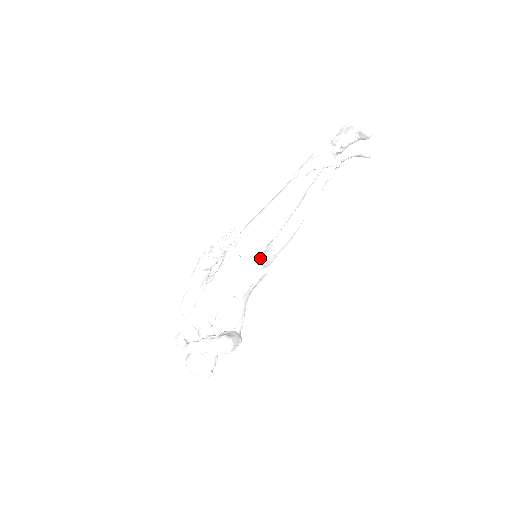
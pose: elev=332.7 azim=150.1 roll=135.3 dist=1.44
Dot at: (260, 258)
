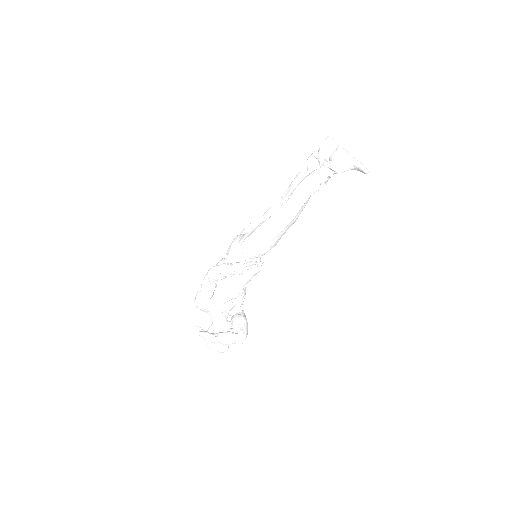
Dot at: (260, 258)
